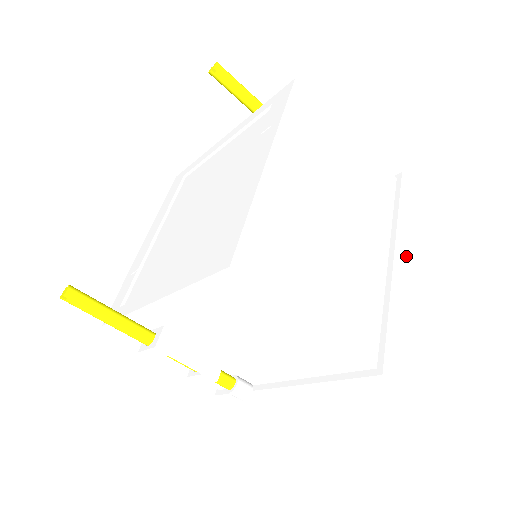
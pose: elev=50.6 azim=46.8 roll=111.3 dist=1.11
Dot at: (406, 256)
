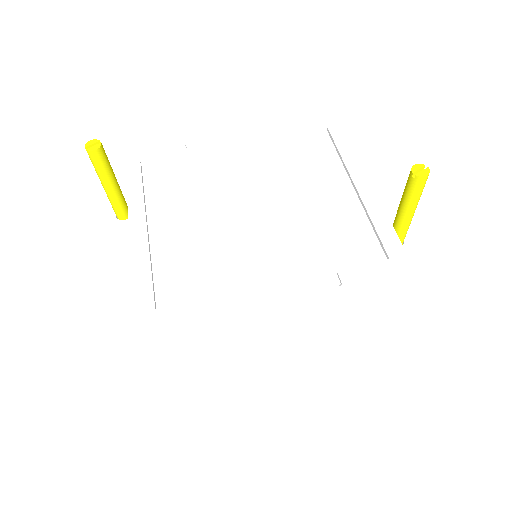
Dot at: (298, 392)
